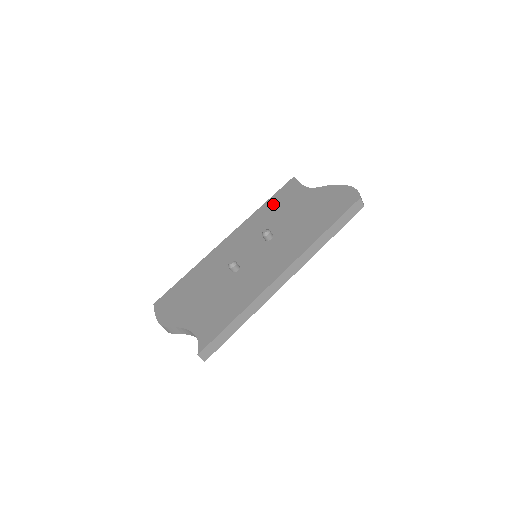
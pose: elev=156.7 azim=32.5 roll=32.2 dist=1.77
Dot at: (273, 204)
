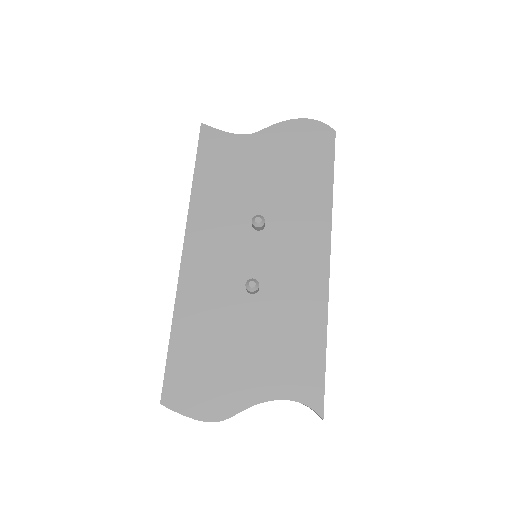
Dot at: (211, 174)
